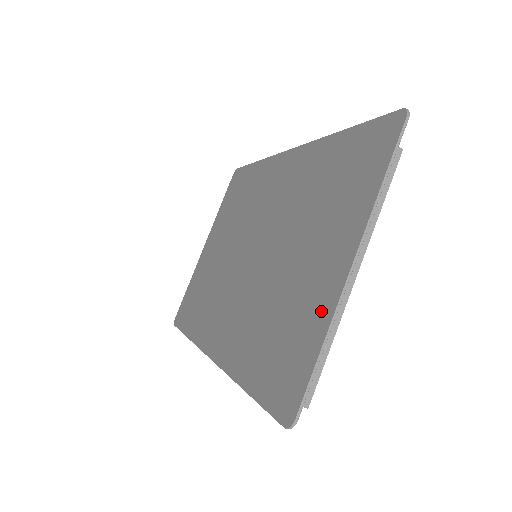
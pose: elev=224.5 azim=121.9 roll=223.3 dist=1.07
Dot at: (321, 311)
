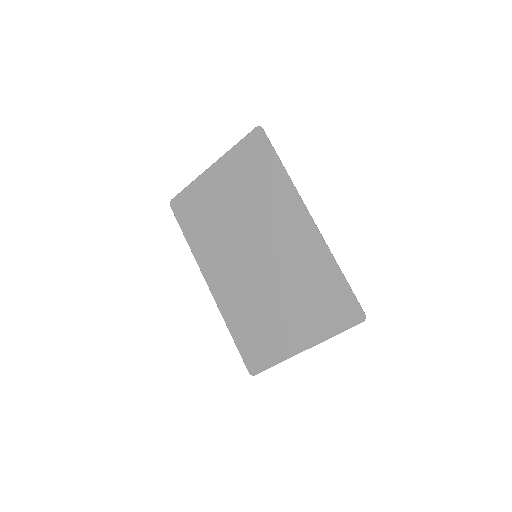
Dot at: (282, 351)
